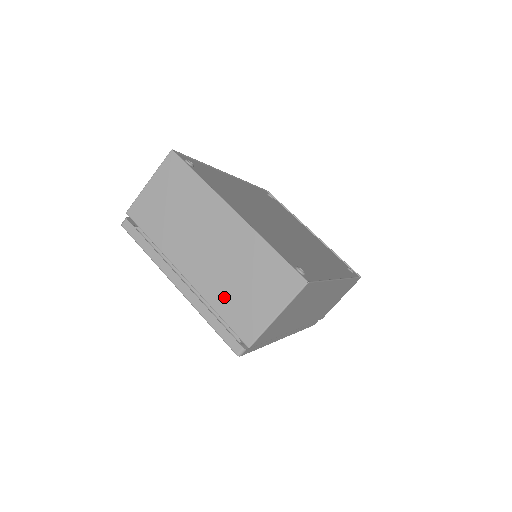
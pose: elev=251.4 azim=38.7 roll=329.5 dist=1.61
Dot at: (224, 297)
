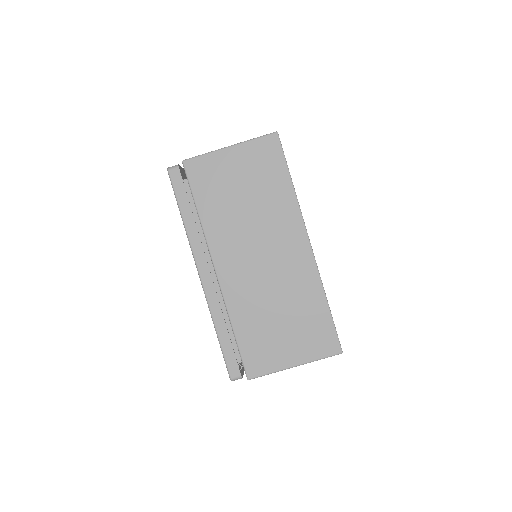
Dot at: (250, 318)
